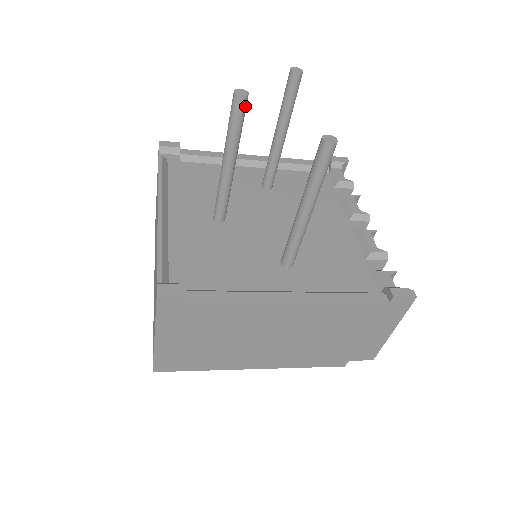
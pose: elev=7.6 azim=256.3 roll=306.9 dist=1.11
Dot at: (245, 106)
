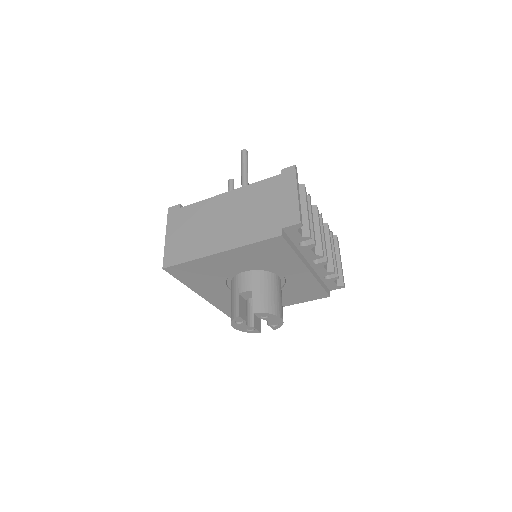
Dot at: (232, 183)
